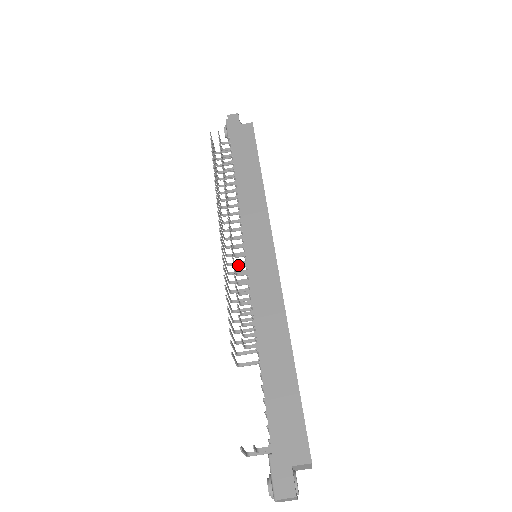
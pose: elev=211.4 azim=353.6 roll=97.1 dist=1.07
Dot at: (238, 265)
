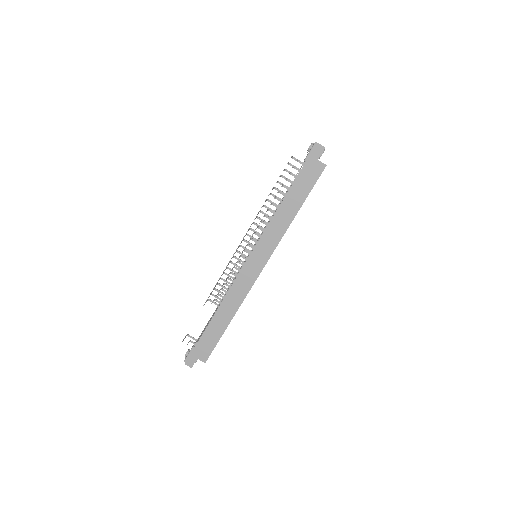
Dot at: (242, 257)
